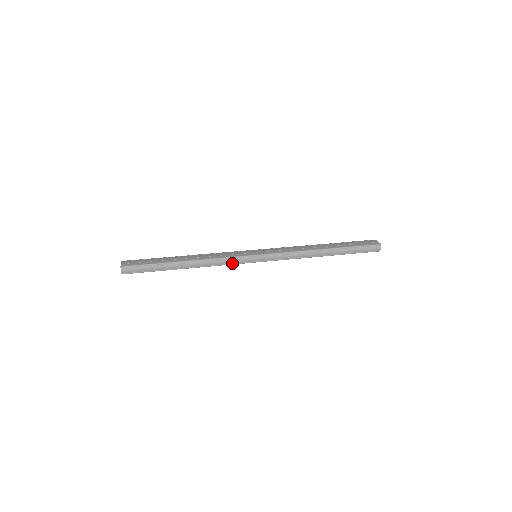
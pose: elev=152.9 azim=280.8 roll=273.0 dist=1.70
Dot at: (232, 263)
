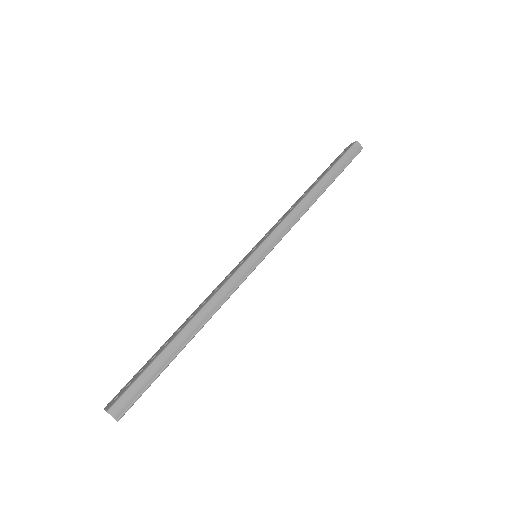
Dot at: (239, 283)
